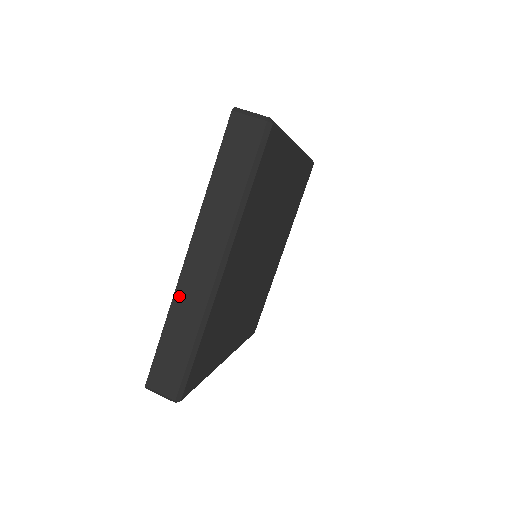
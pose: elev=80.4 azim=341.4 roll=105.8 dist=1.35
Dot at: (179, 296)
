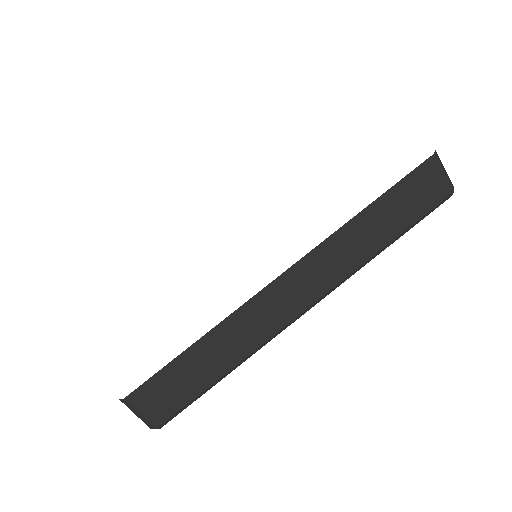
Dot at: (243, 314)
